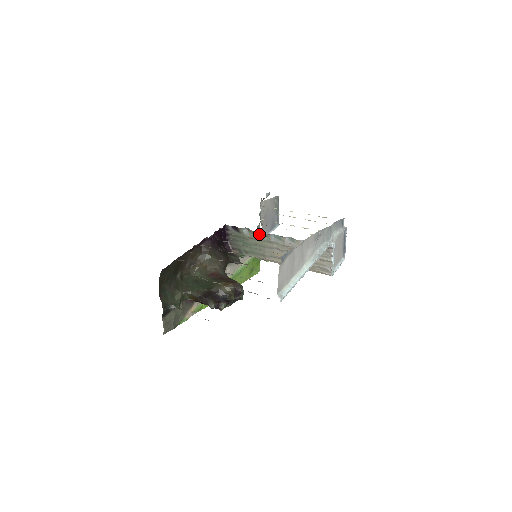
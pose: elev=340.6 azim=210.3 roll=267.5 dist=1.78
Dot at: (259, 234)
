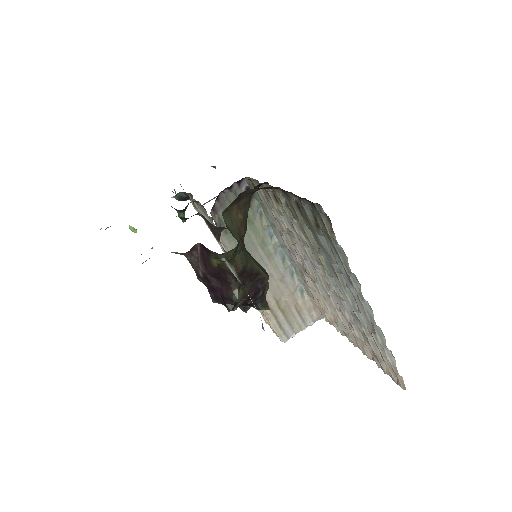
Dot at: (268, 231)
